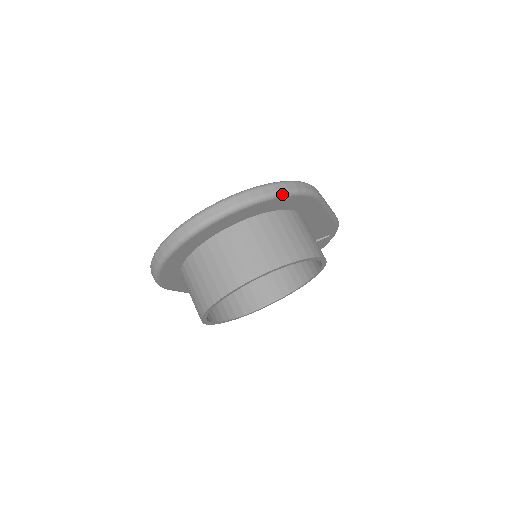
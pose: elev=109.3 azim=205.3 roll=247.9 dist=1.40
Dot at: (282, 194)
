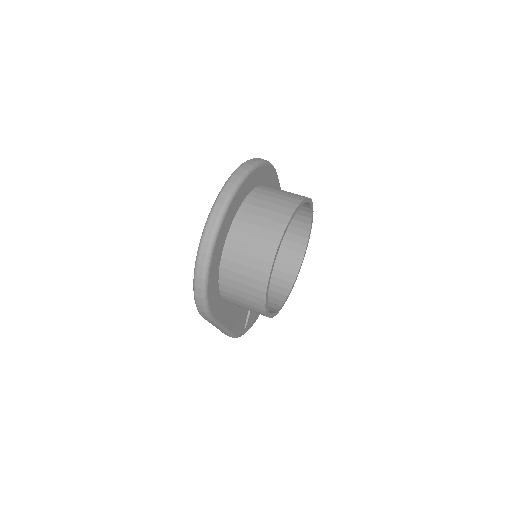
Dot at: (260, 163)
